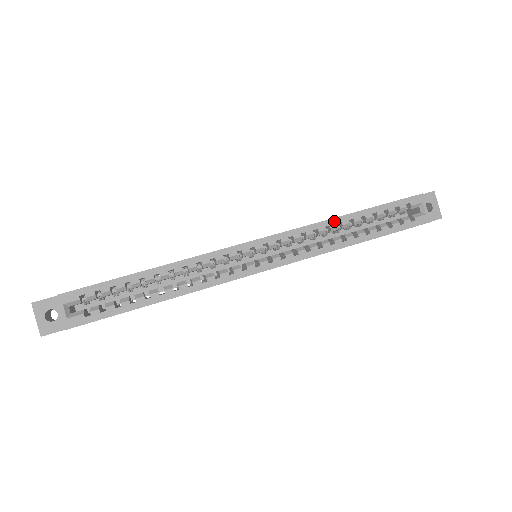
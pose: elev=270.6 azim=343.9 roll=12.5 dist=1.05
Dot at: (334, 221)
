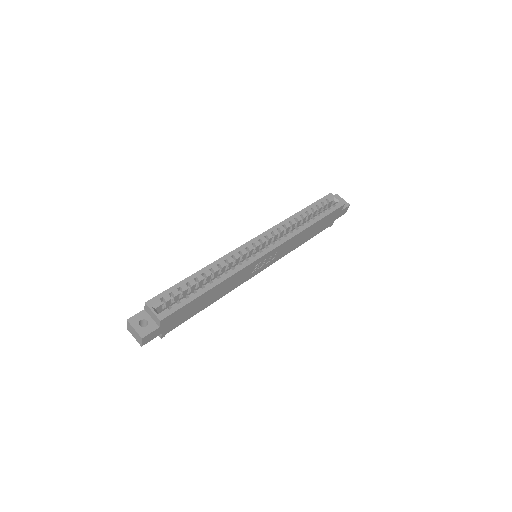
Dot at: (291, 218)
